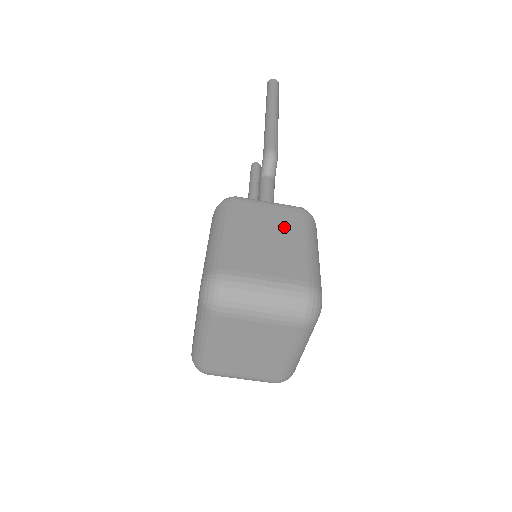
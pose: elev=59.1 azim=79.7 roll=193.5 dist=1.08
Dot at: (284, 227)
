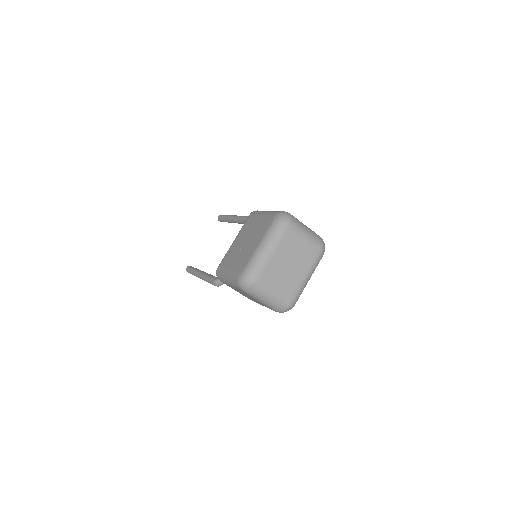
Dot at: occluded
